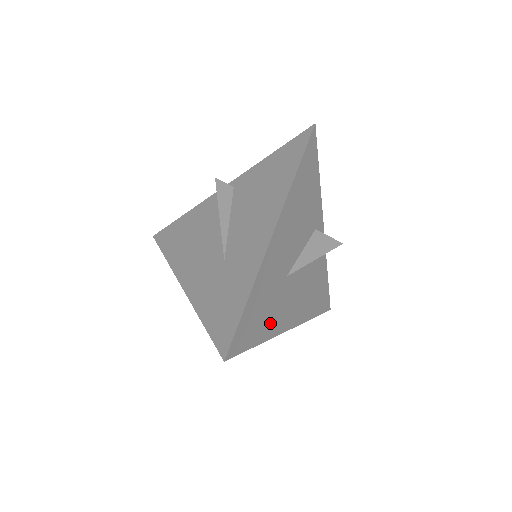
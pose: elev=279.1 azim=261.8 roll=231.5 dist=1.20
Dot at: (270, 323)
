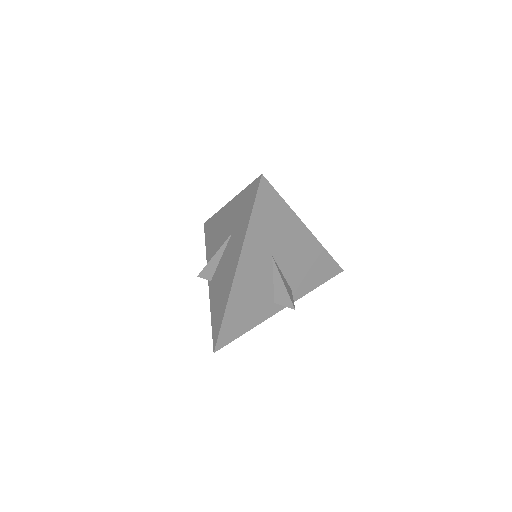
Dot at: occluded
